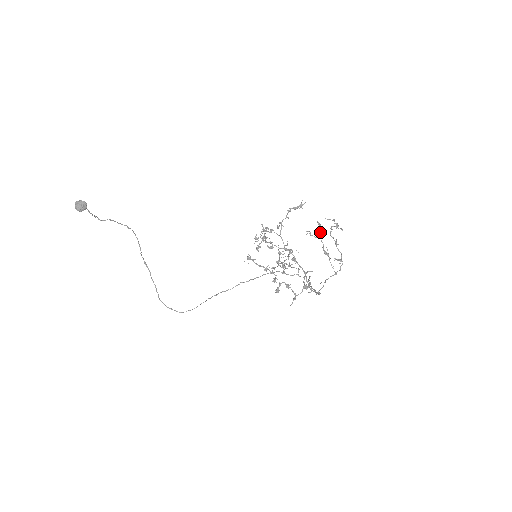
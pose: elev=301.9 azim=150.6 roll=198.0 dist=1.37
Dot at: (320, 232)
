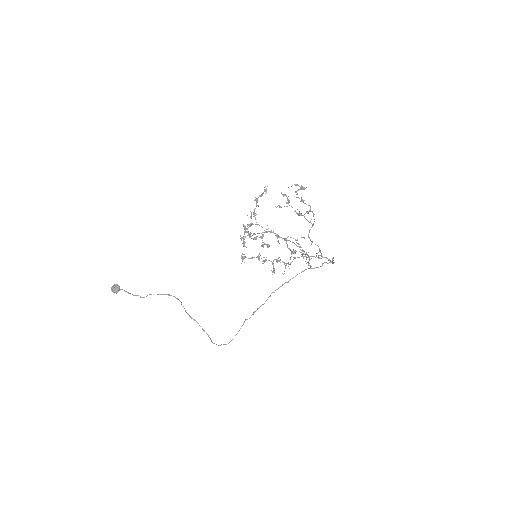
Dot at: (288, 201)
